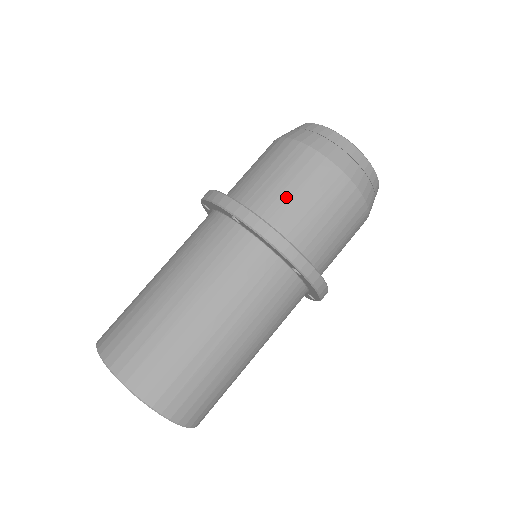
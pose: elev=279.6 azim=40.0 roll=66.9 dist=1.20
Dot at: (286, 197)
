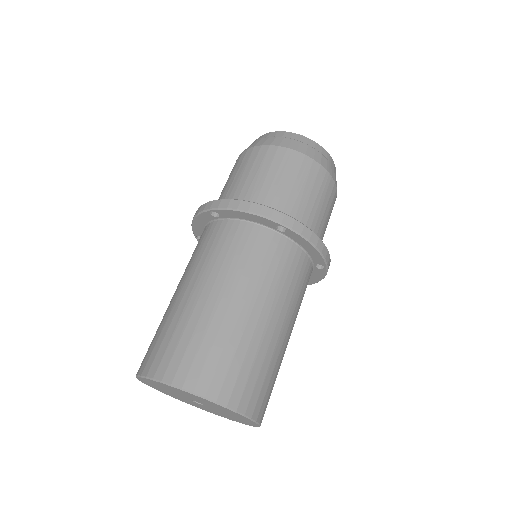
Dot at: (249, 183)
